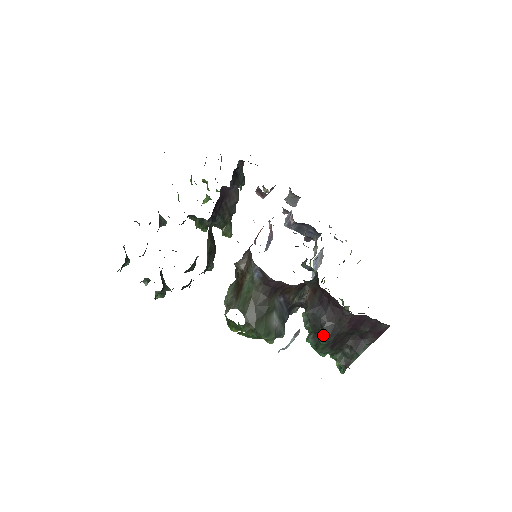
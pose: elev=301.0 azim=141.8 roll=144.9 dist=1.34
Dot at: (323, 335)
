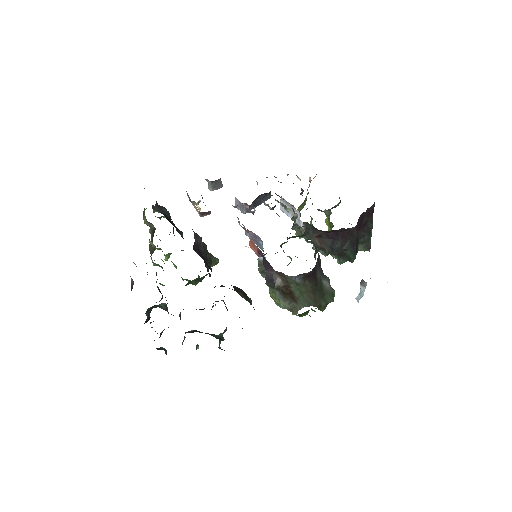
Dot at: (350, 253)
